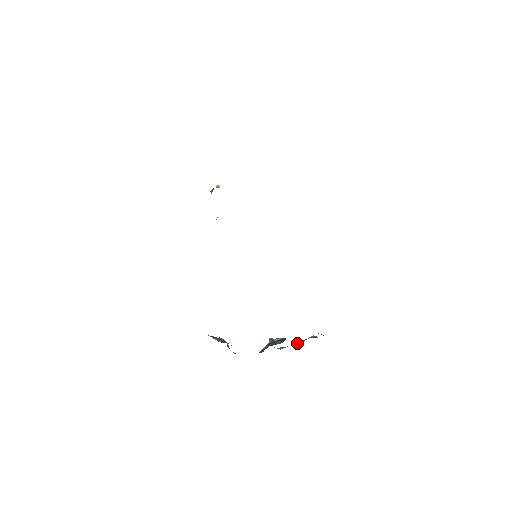
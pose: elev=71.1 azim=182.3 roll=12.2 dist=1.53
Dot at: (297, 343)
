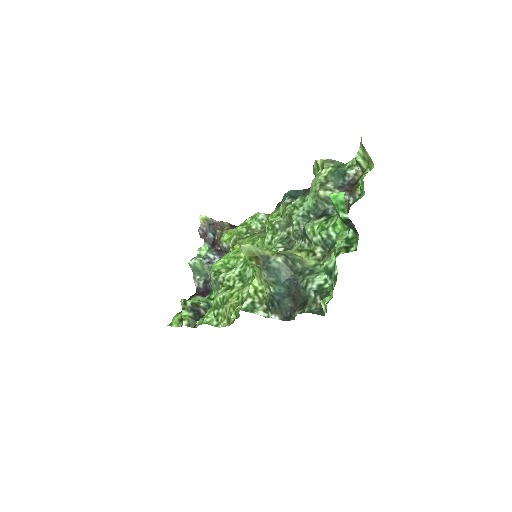
Dot at: (204, 236)
